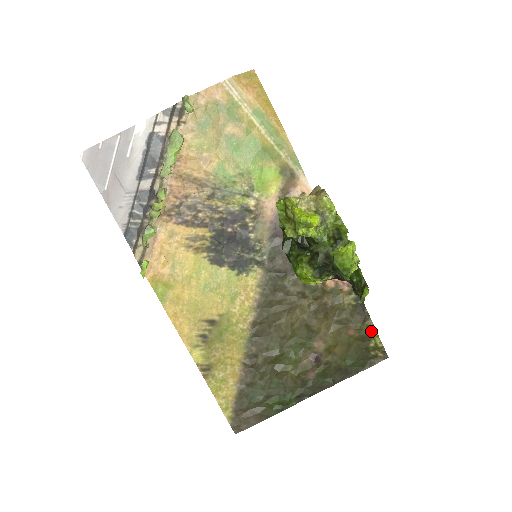
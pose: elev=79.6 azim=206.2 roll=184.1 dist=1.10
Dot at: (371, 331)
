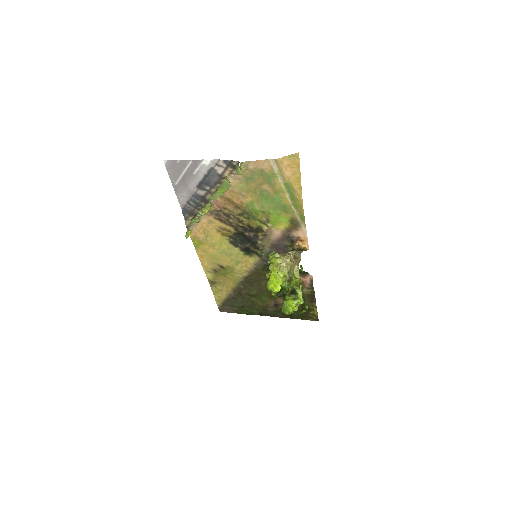
Dot at: (314, 308)
